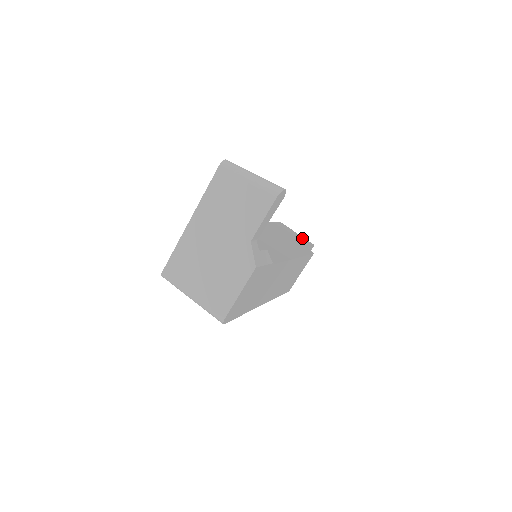
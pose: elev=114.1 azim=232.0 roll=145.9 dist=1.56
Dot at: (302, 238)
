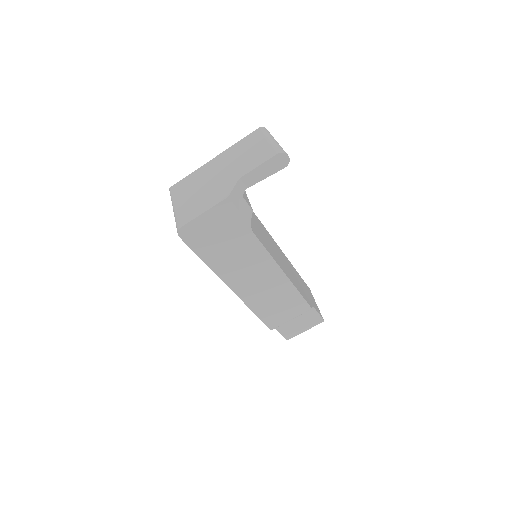
Dot at: occluded
